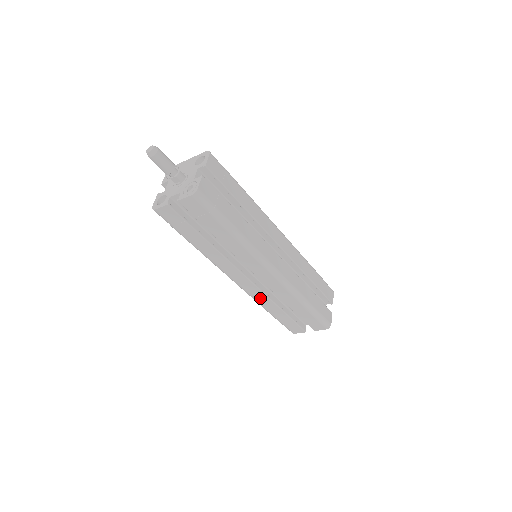
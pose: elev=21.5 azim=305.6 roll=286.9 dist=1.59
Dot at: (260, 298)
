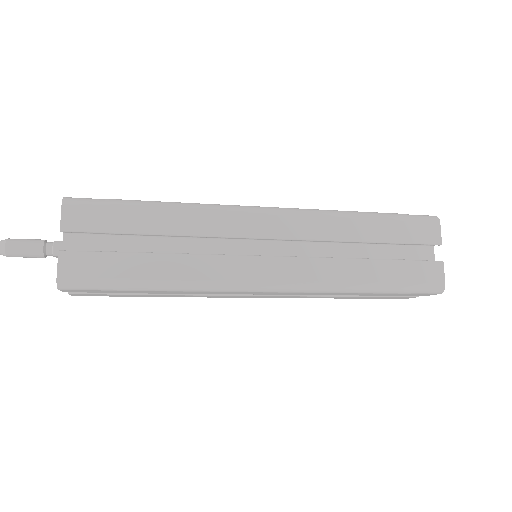
Dot at: (304, 297)
